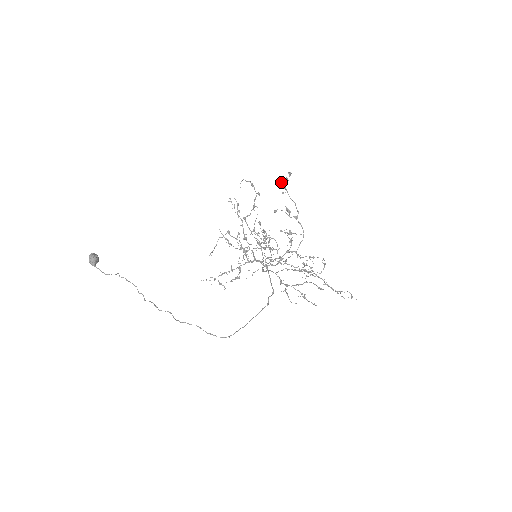
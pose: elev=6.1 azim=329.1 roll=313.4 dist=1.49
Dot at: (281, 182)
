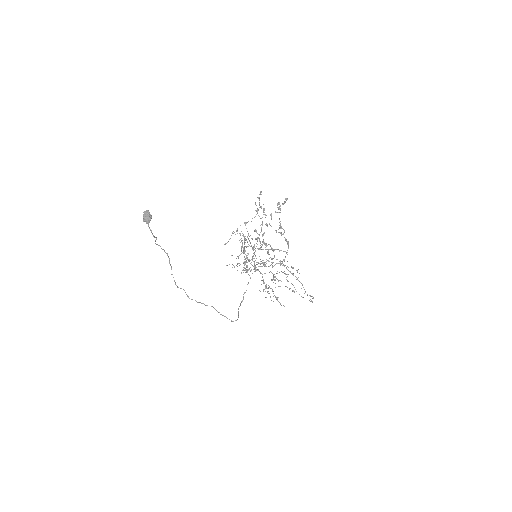
Dot at: (279, 203)
